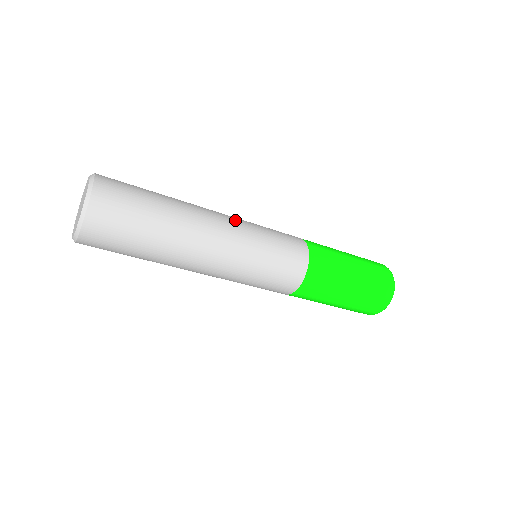
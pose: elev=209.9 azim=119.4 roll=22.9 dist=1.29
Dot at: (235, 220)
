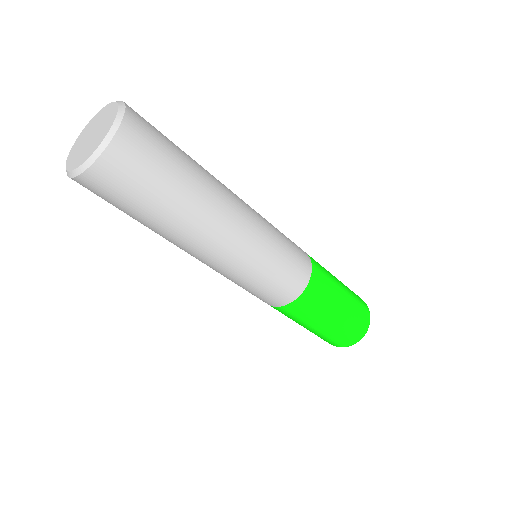
Dot at: occluded
